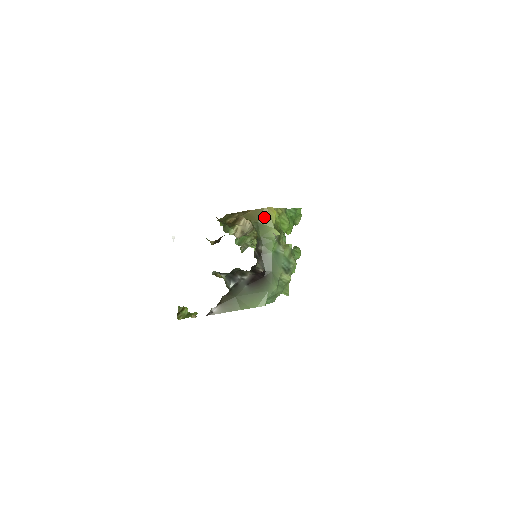
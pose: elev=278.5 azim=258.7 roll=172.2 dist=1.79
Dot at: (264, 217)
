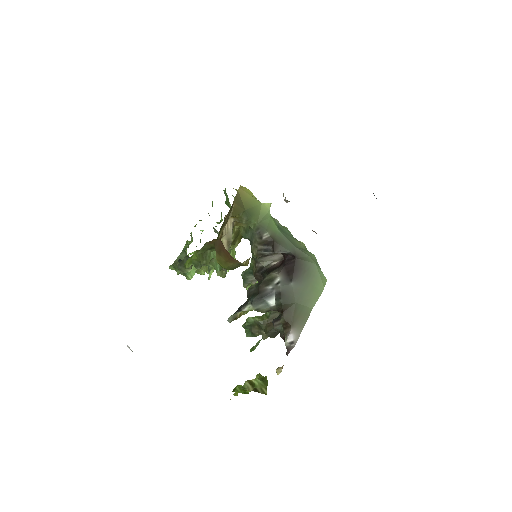
Dot at: (245, 200)
